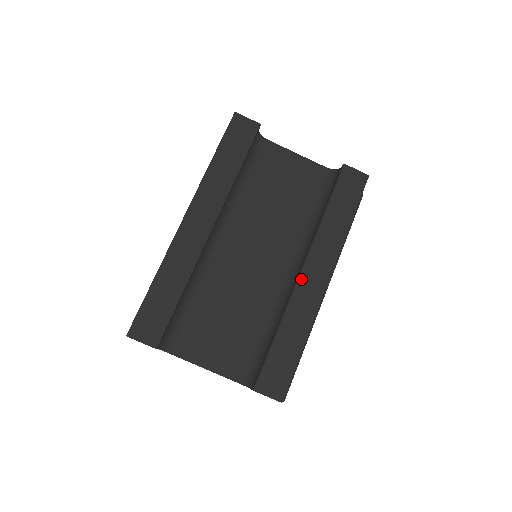
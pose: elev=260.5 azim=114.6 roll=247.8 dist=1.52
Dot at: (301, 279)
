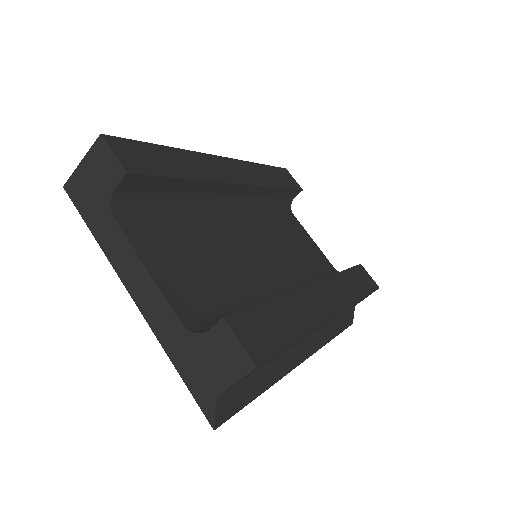
Dot at: (312, 287)
